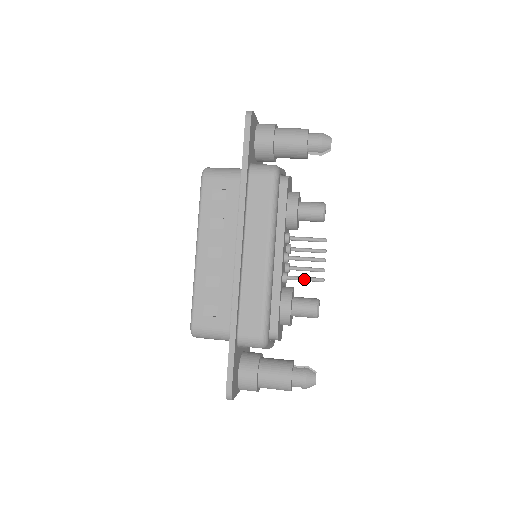
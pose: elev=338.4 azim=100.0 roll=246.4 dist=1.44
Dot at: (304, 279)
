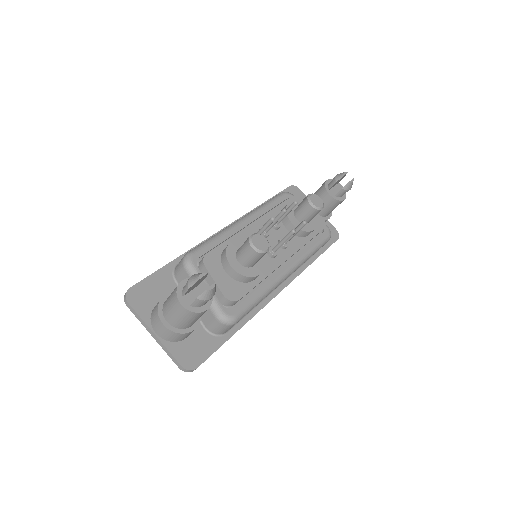
Dot at: (261, 228)
